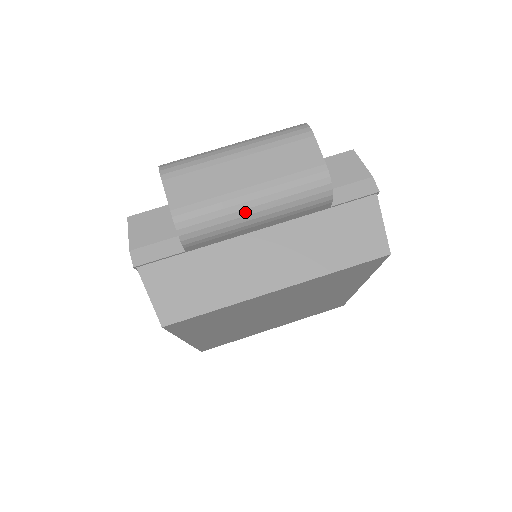
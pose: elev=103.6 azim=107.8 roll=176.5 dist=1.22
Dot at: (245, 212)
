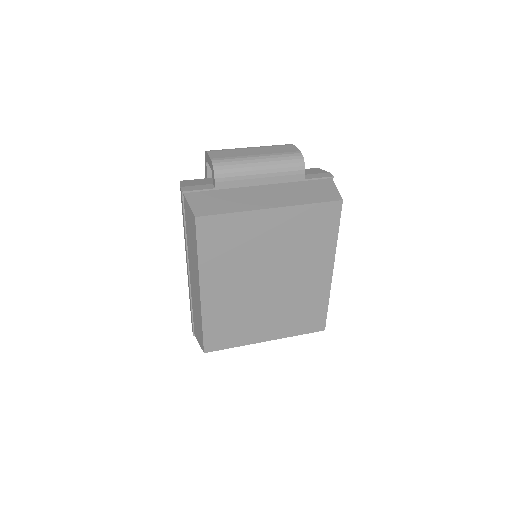
Dot at: (253, 165)
